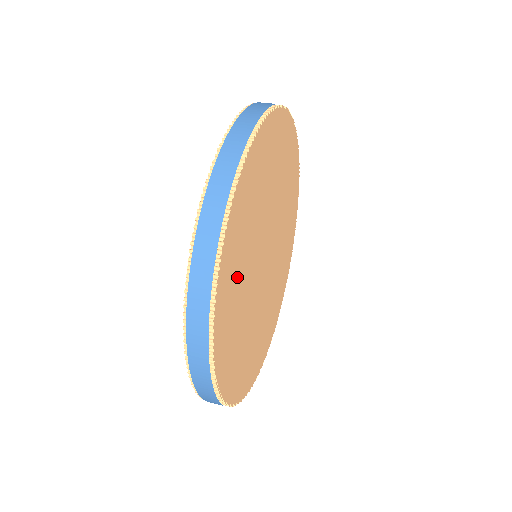
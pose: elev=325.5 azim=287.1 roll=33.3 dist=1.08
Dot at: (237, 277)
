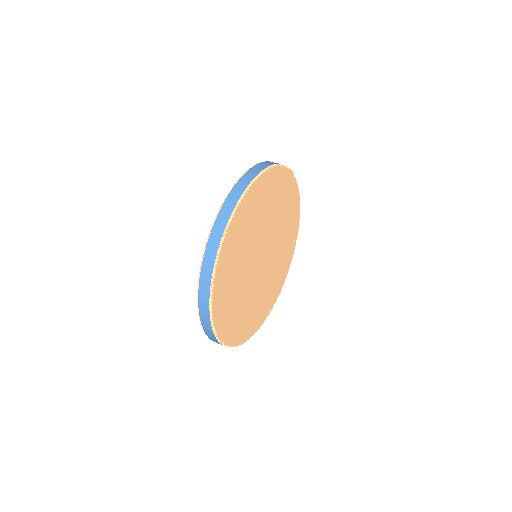
Dot at: (234, 260)
